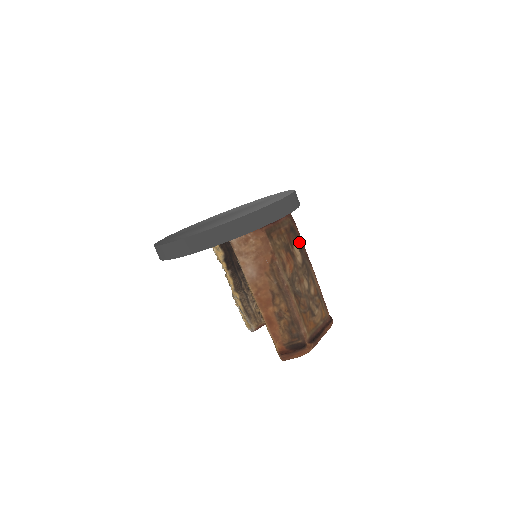
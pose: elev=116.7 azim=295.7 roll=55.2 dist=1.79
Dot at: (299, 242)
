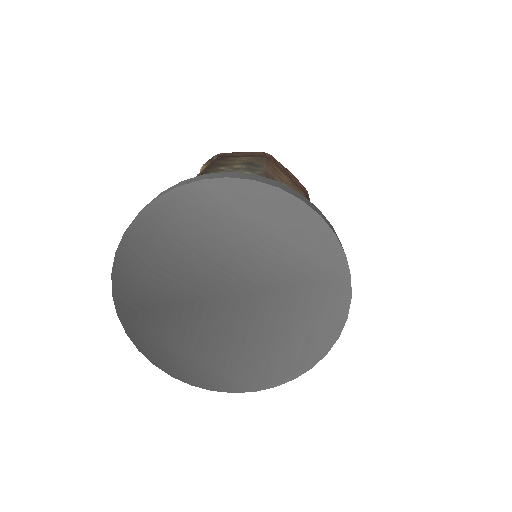
Dot at: occluded
